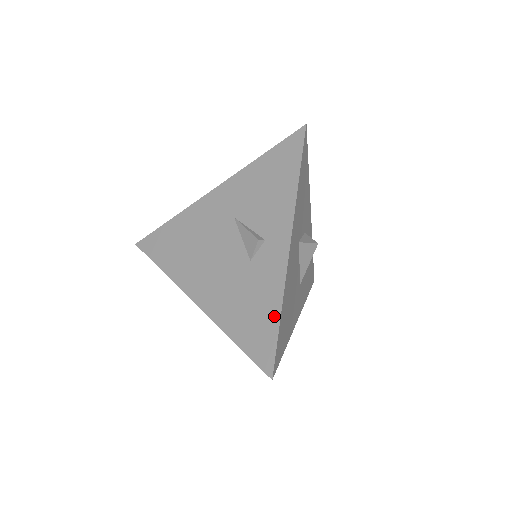
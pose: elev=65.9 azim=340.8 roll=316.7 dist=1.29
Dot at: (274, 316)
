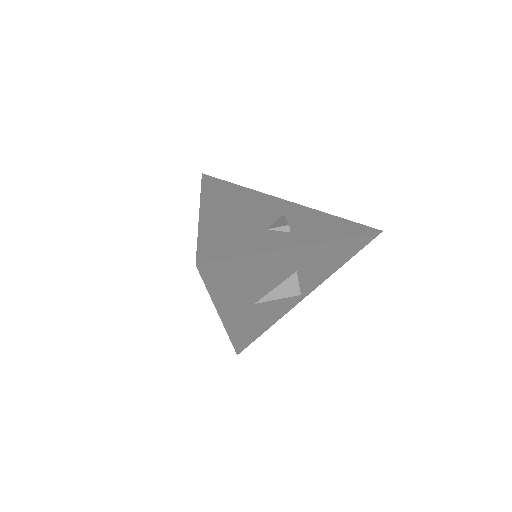
Dot at: (246, 251)
